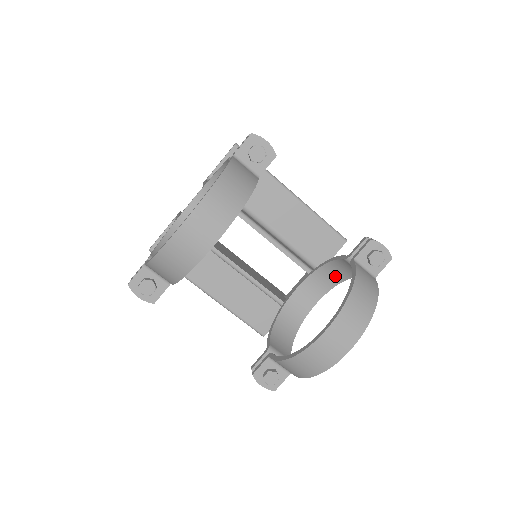
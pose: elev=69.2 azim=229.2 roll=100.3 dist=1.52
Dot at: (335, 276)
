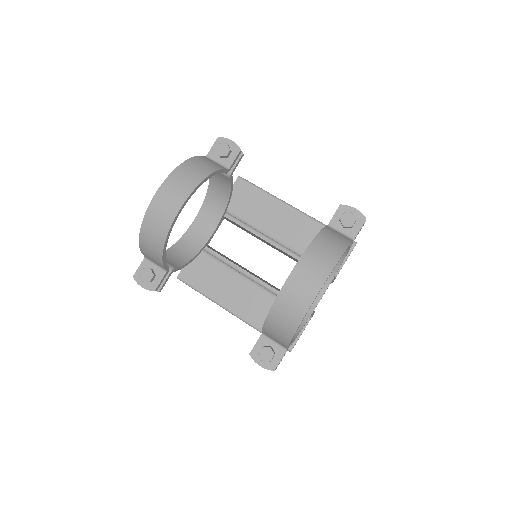
Dot at: occluded
